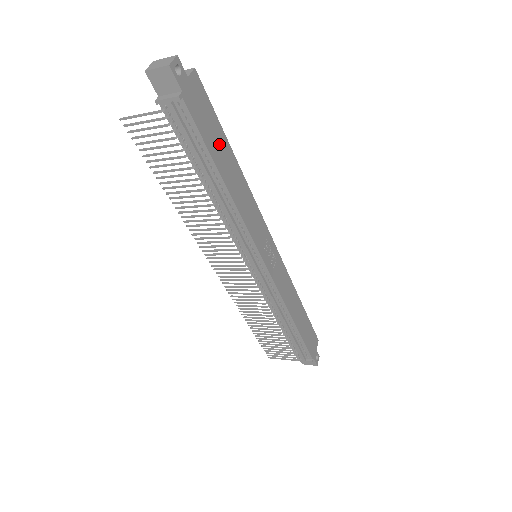
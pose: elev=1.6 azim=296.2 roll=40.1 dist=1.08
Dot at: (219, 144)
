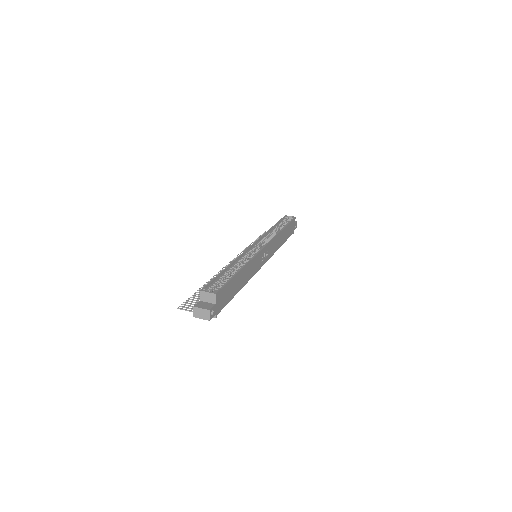
Dot at: (233, 286)
